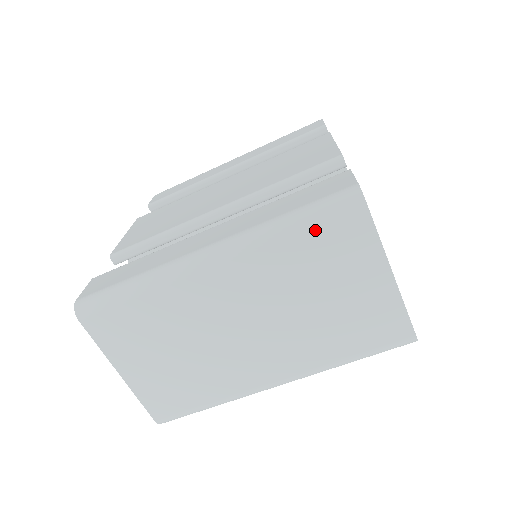
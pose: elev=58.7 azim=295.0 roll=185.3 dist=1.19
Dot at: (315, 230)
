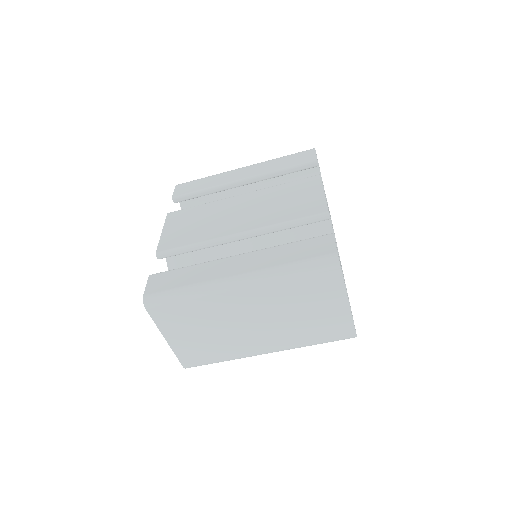
Dot at: (307, 277)
